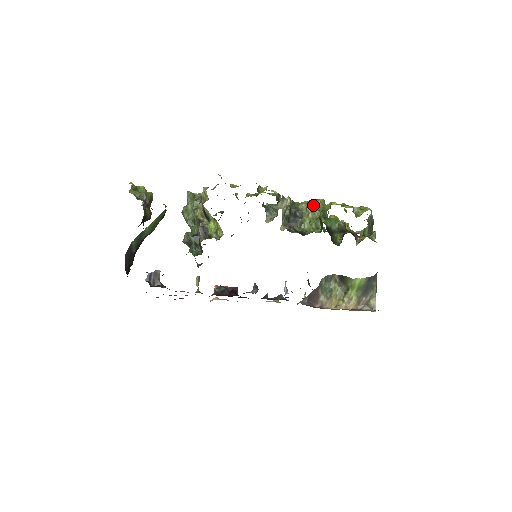
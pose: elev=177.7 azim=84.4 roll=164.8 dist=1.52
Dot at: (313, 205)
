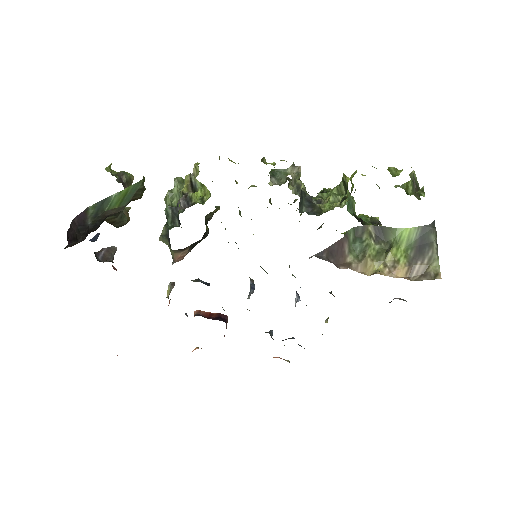
Dot at: occluded
